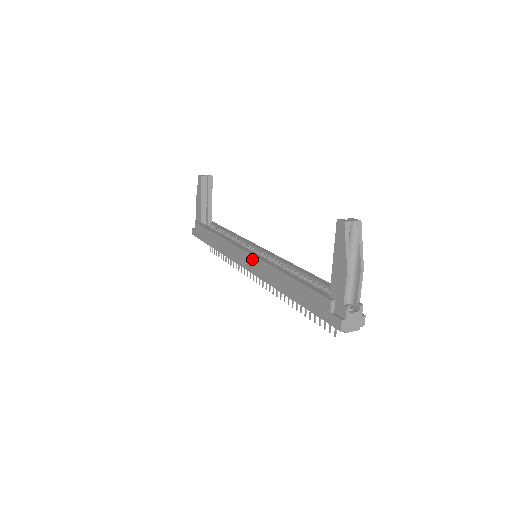
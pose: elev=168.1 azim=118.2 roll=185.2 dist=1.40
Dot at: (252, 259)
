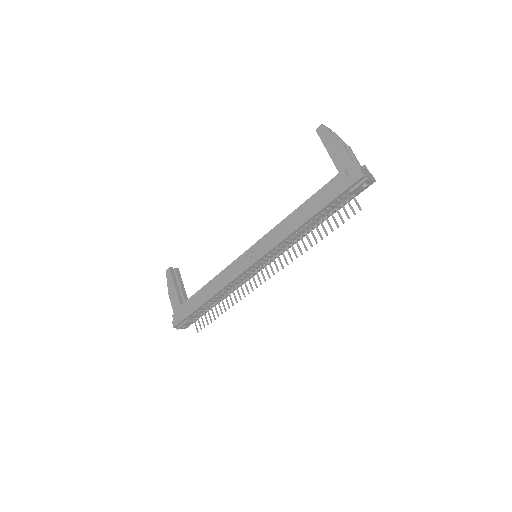
Dot at: (256, 246)
